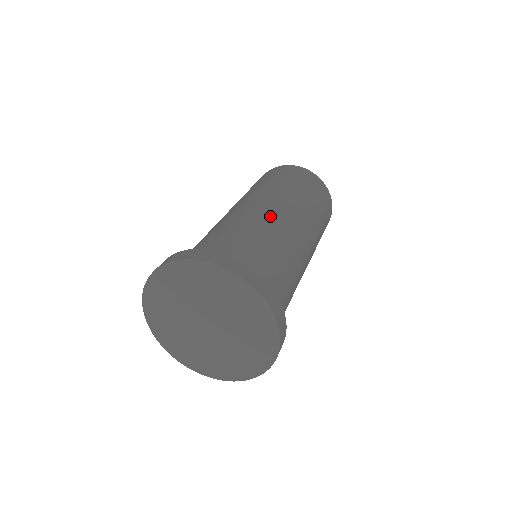
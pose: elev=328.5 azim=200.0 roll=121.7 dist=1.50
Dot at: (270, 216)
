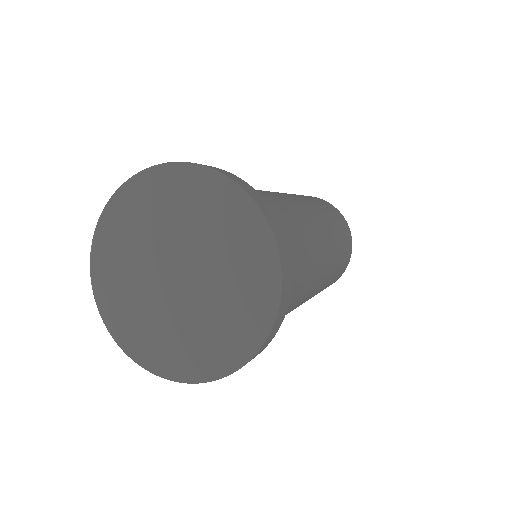
Dot at: occluded
